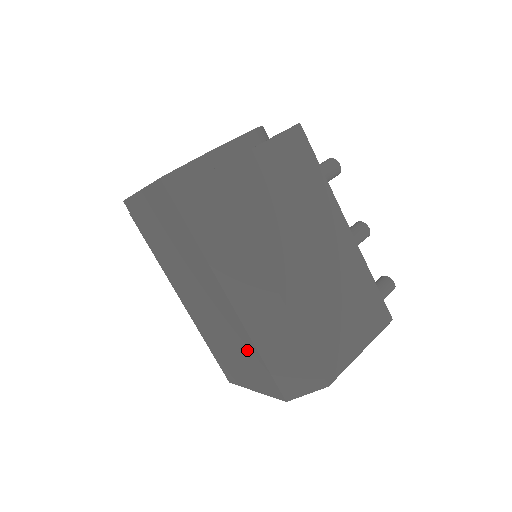
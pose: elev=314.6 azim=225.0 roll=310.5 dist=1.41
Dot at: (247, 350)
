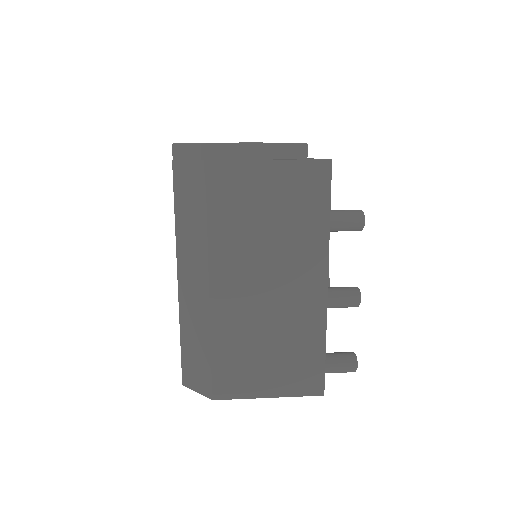
Dot at: occluded
